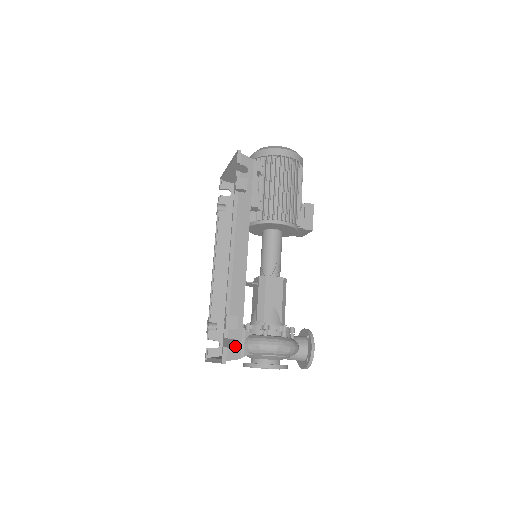
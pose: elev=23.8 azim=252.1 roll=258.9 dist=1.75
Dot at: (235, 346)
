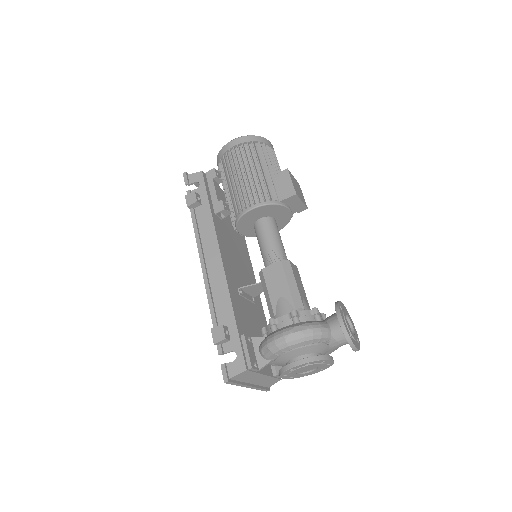
Dot at: (236, 358)
